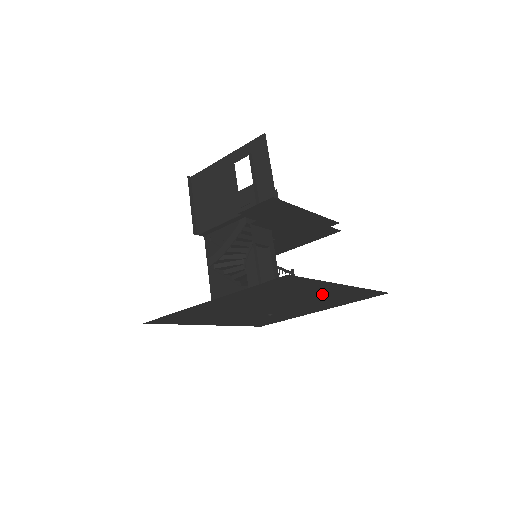
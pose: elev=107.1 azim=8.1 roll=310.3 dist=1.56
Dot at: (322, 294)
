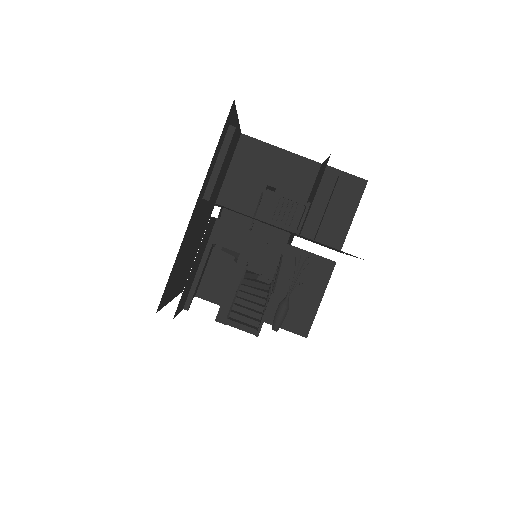
Dot at: occluded
